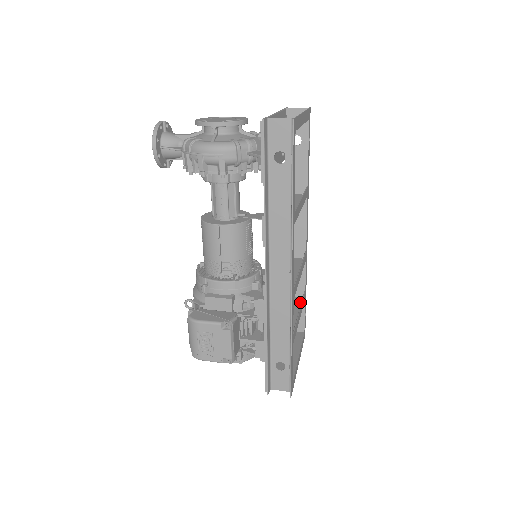
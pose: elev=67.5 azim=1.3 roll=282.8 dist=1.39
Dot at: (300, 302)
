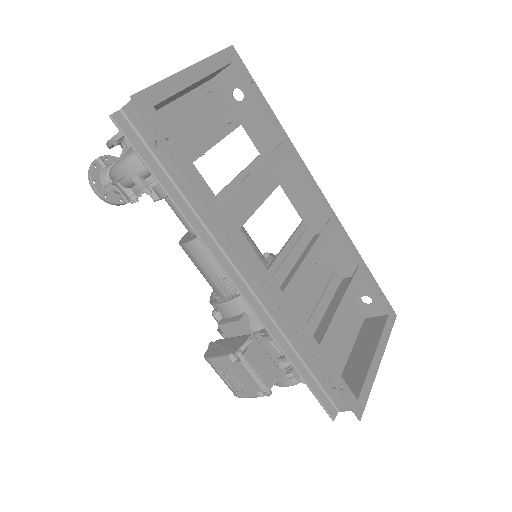
Dot at: occluded
